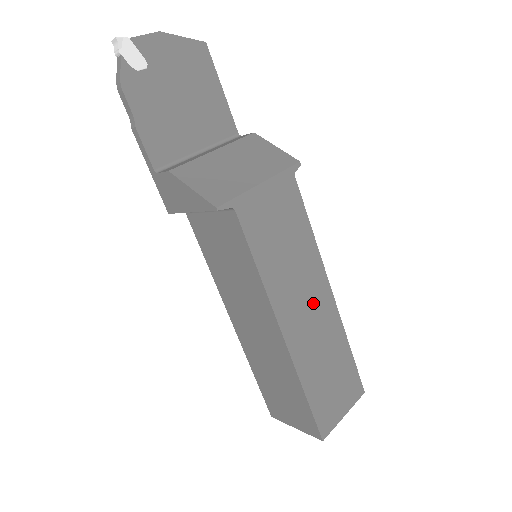
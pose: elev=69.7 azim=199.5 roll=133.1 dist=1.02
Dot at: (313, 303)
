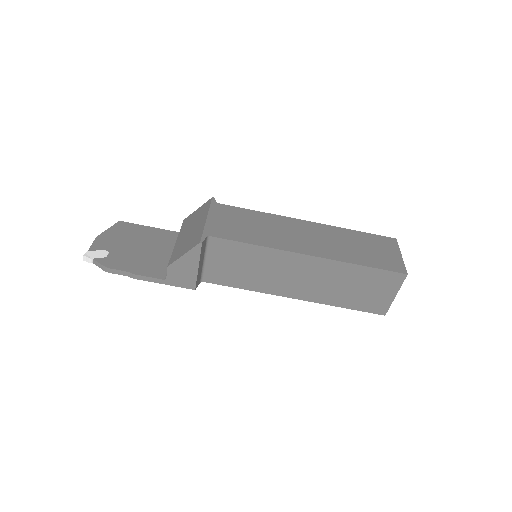
Dot at: (304, 232)
